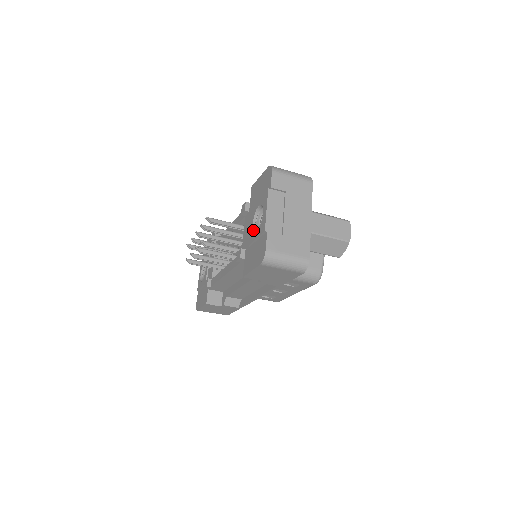
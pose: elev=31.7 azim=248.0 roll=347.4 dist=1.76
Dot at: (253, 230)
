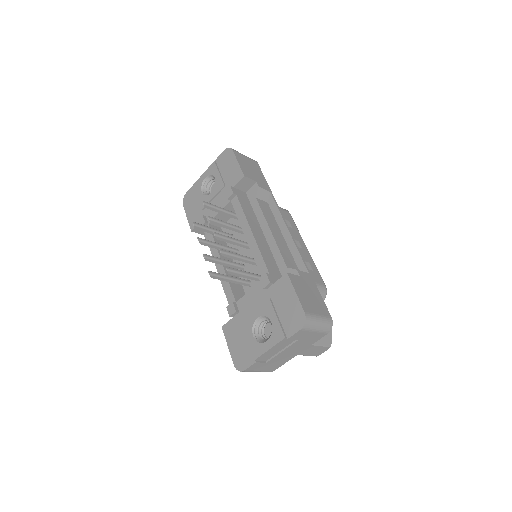
Dot at: (252, 326)
